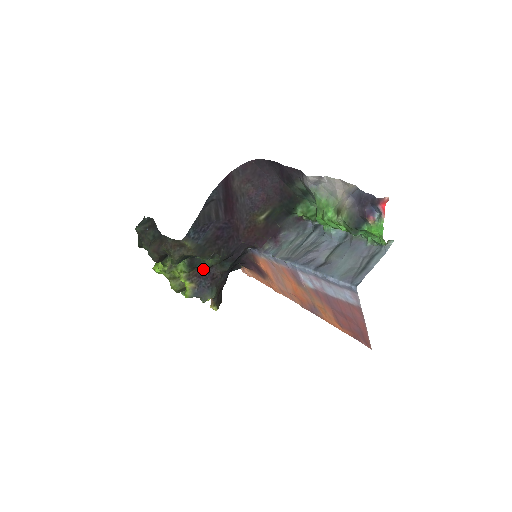
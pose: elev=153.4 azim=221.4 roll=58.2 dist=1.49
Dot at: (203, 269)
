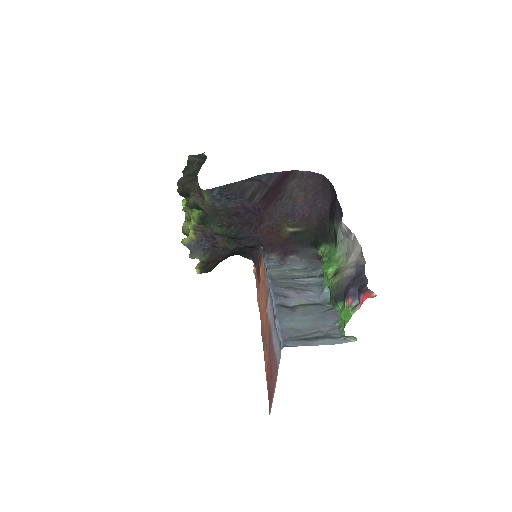
Dot at: occluded
